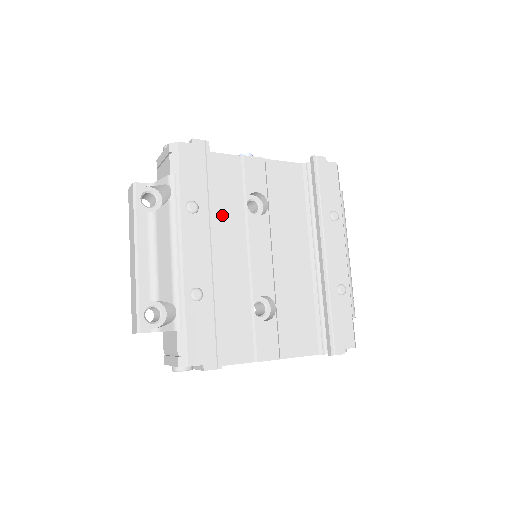
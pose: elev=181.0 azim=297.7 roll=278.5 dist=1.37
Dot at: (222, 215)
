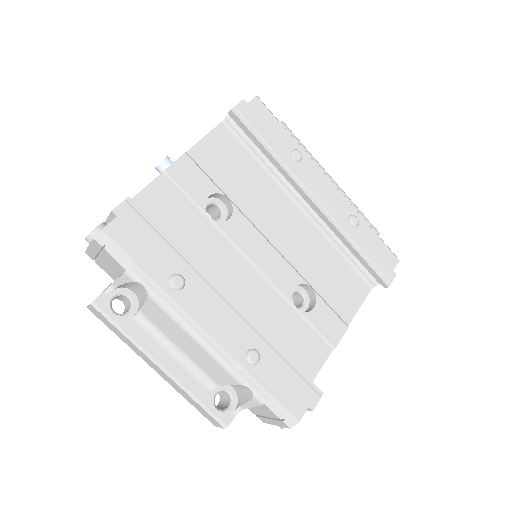
Dot at: (199, 252)
